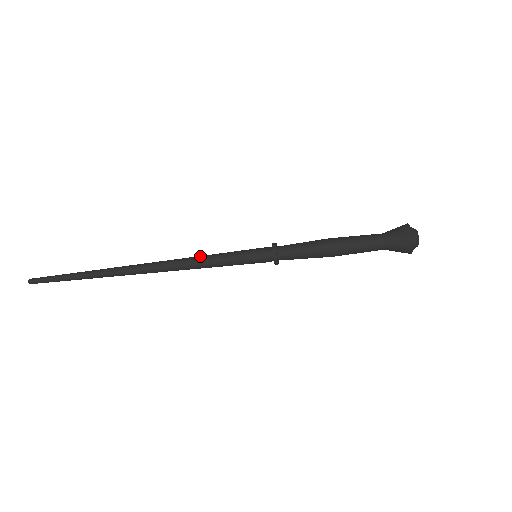
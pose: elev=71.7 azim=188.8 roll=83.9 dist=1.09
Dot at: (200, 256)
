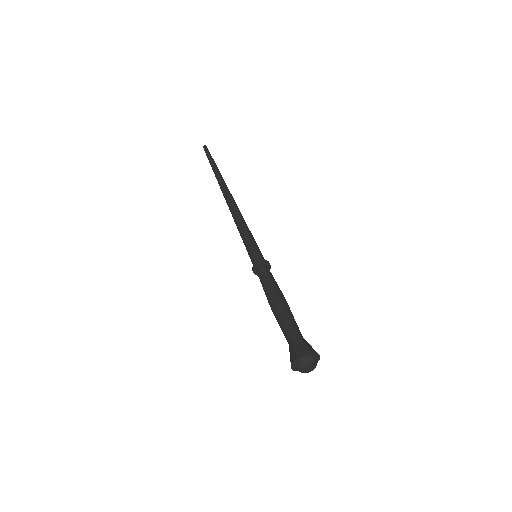
Dot at: occluded
